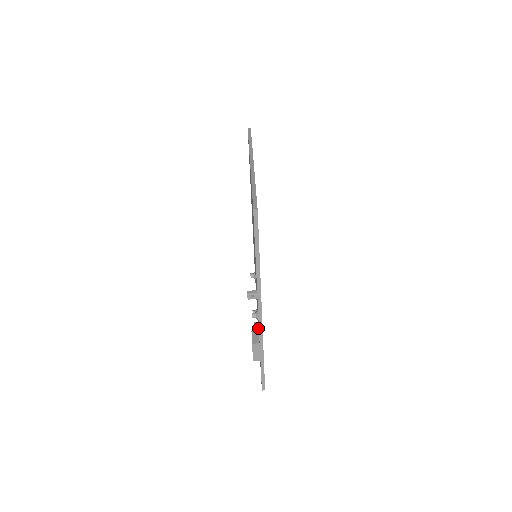
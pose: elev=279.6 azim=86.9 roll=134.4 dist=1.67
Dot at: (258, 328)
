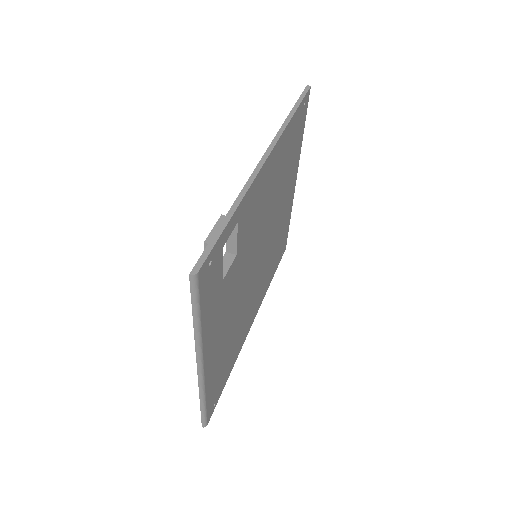
Dot at: (232, 242)
